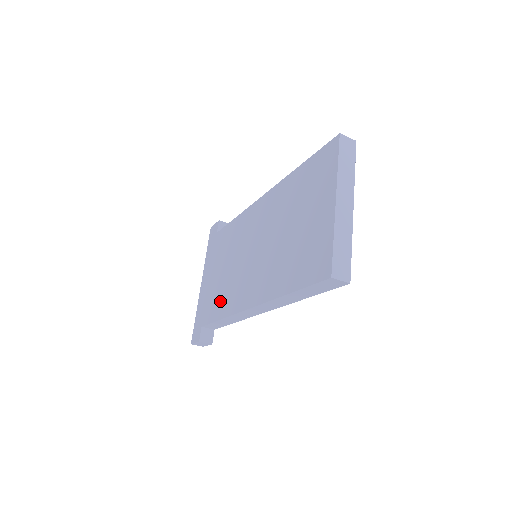
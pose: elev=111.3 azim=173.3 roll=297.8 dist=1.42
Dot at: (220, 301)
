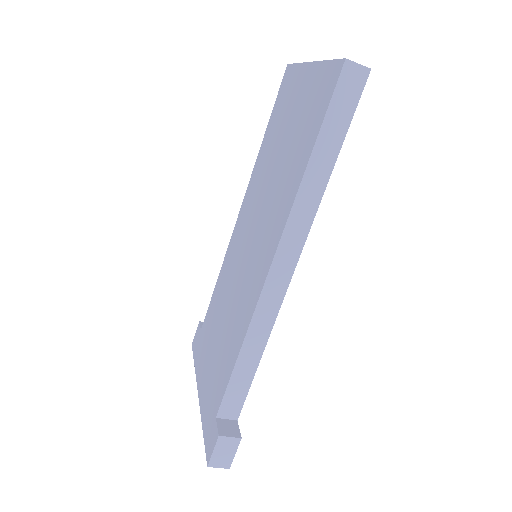
Dot at: (230, 345)
